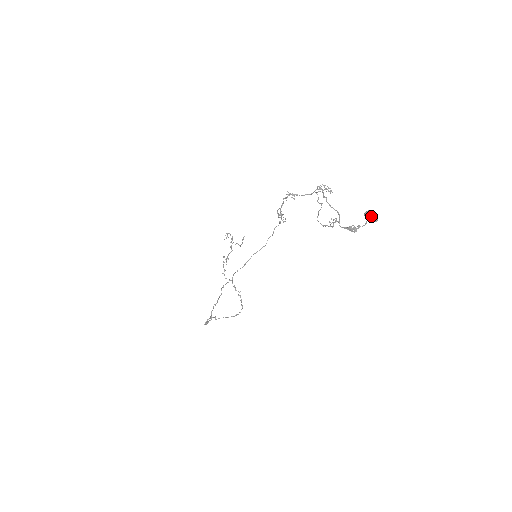
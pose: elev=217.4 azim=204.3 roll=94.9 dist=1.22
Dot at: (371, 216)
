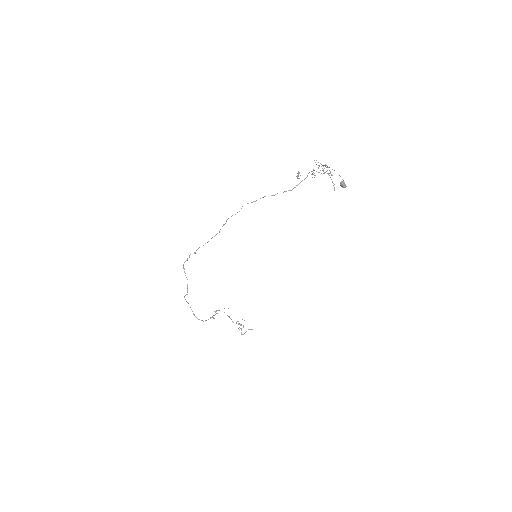
Dot at: (343, 181)
